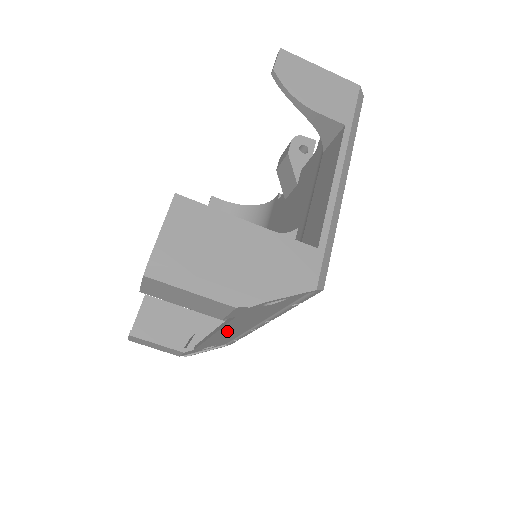
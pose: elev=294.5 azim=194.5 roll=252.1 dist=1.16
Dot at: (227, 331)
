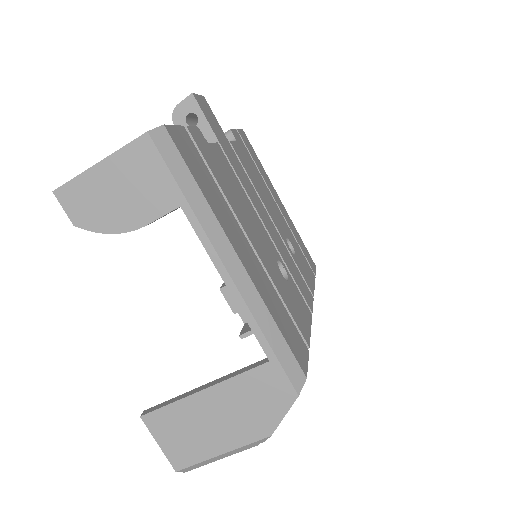
Dot at: occluded
